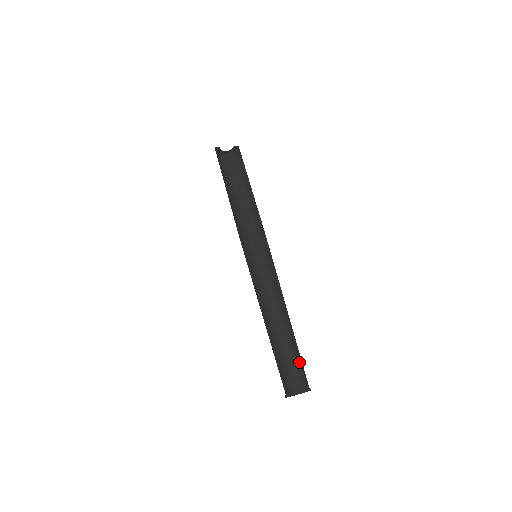
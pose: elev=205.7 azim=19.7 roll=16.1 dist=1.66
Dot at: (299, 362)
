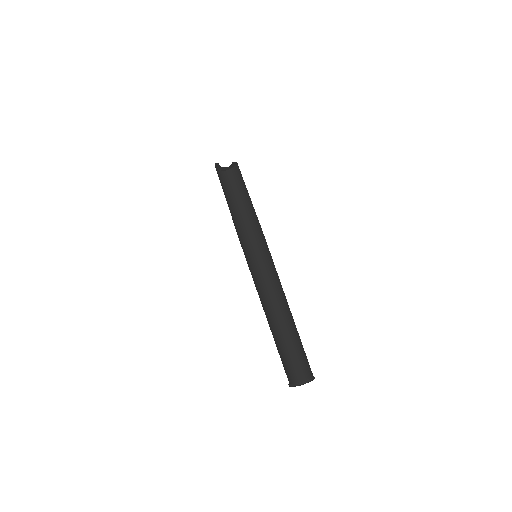
Dot at: (302, 352)
